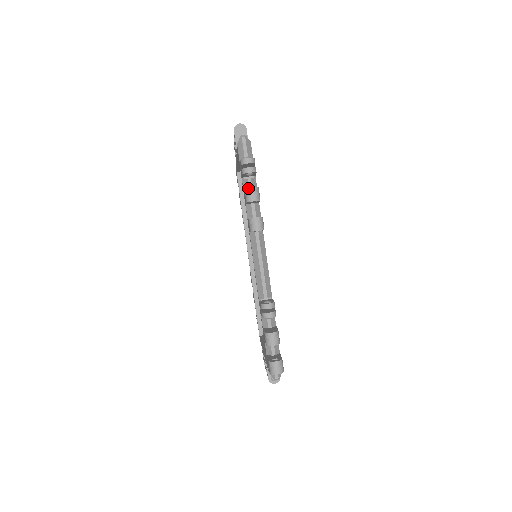
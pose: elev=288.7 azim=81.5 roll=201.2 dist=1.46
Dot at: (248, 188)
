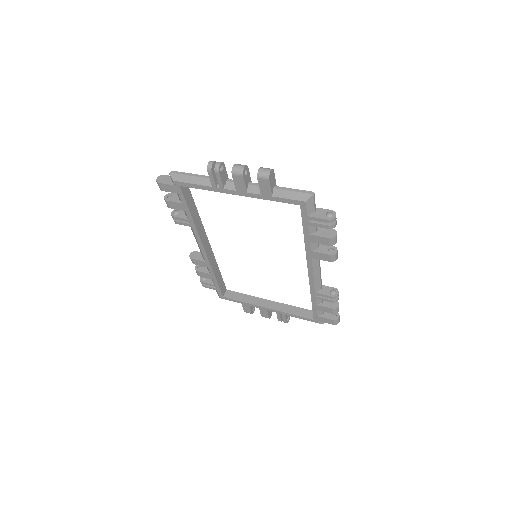
Dot at: (335, 236)
